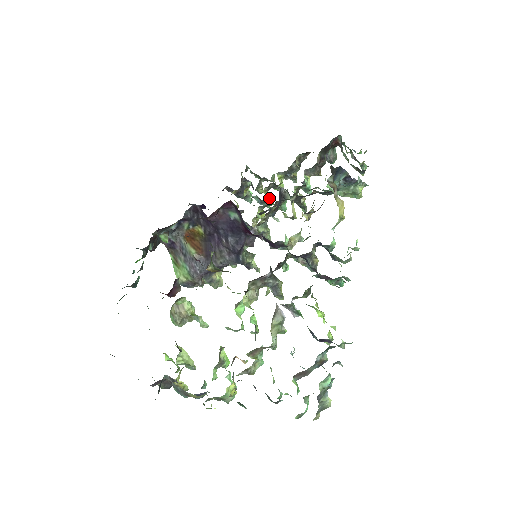
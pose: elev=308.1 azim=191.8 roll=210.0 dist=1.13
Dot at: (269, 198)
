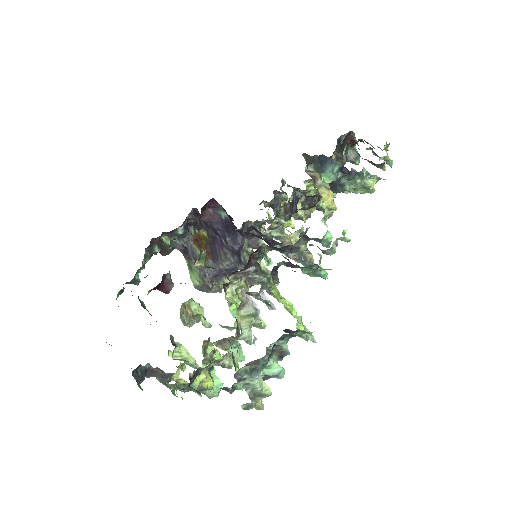
Dot at: occluded
